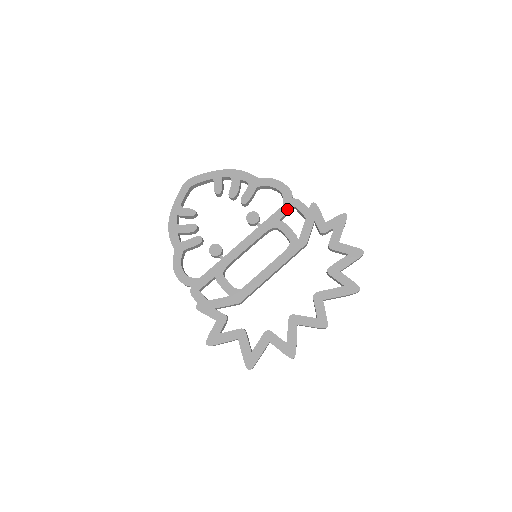
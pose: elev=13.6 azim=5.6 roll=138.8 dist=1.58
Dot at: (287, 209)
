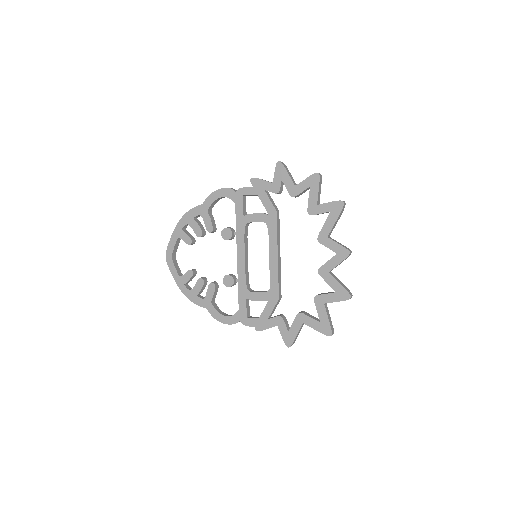
Dot at: (240, 203)
